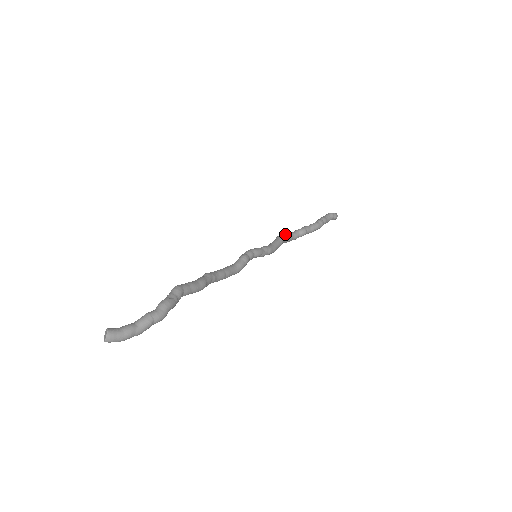
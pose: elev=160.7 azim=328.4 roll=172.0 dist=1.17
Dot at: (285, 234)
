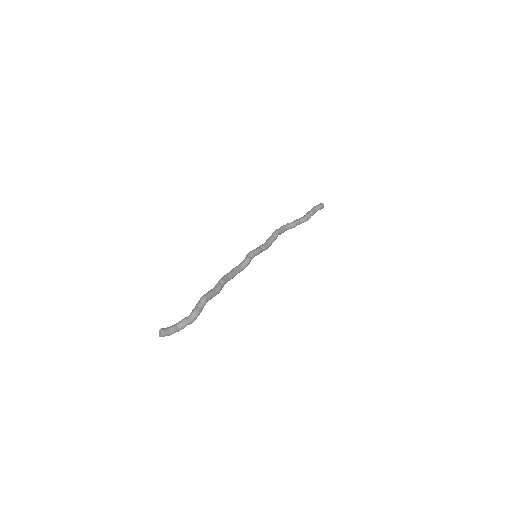
Dot at: (280, 228)
